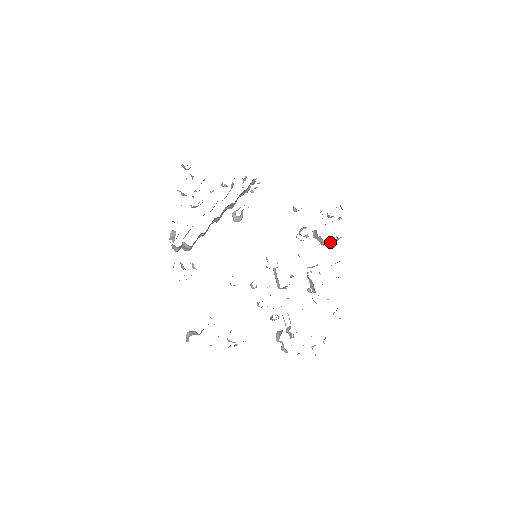
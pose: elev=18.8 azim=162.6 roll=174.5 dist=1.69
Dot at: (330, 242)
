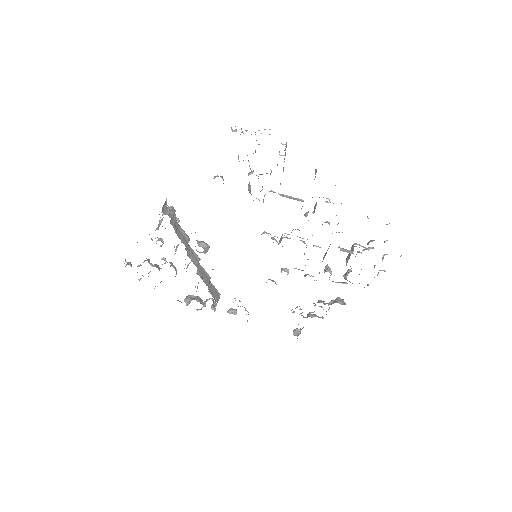
Dot at: (284, 158)
